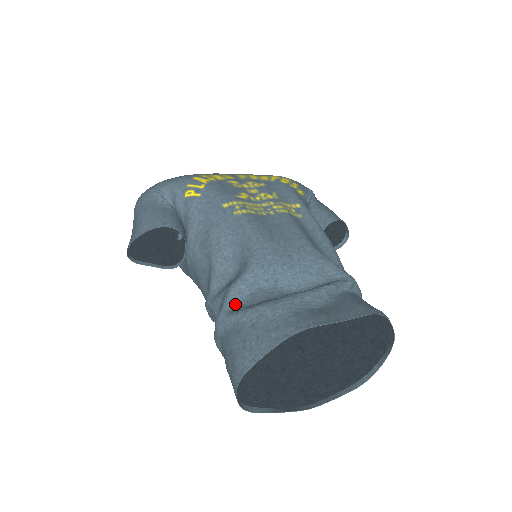
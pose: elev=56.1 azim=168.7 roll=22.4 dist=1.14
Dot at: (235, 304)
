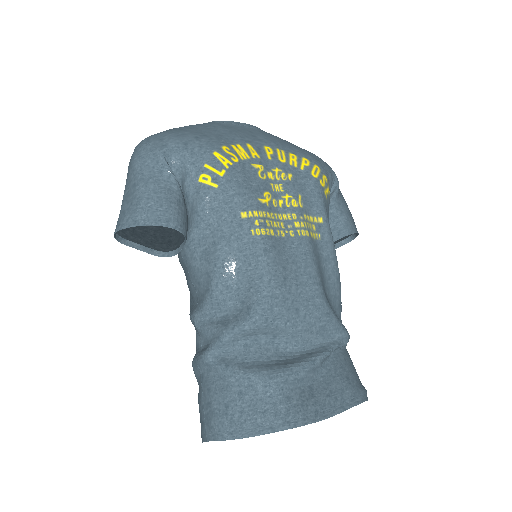
Dot at: (226, 351)
